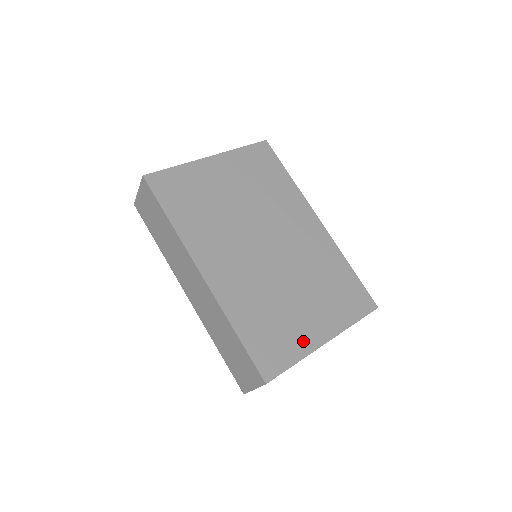
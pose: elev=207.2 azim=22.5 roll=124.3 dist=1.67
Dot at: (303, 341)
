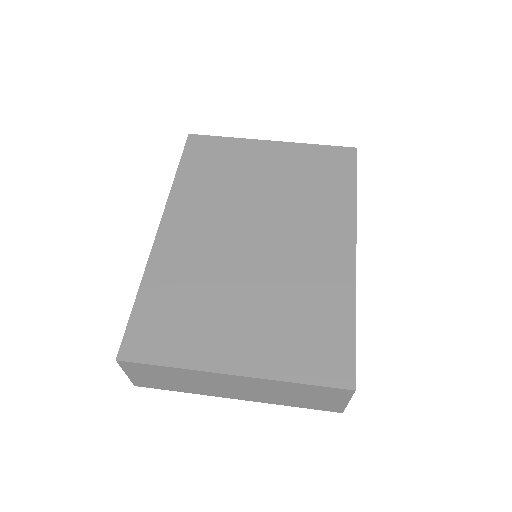
Dot at: (202, 351)
